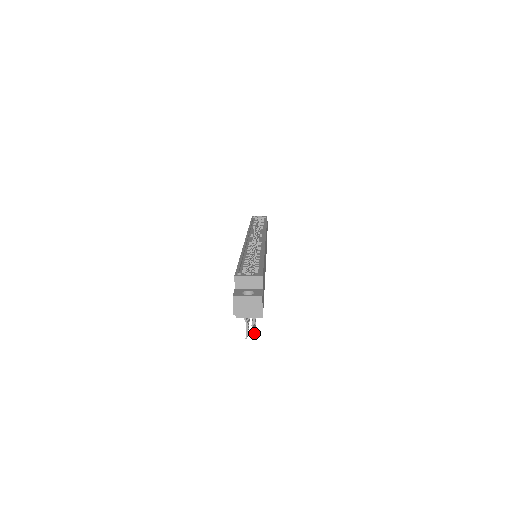
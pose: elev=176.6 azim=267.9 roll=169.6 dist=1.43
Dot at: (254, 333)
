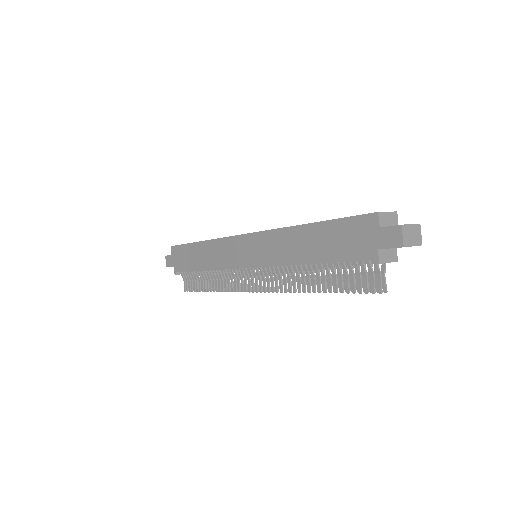
Dot at: occluded
